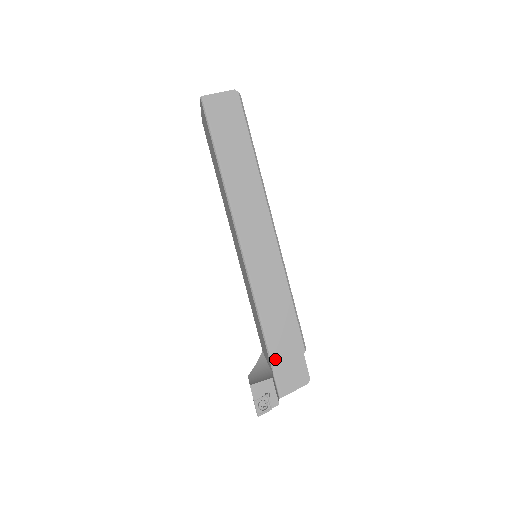
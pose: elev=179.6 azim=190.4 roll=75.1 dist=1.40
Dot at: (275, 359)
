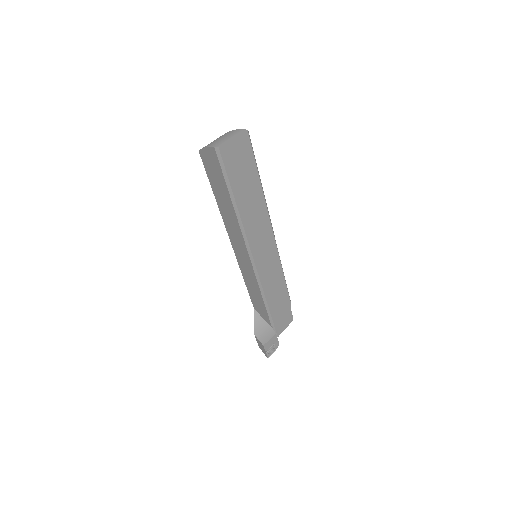
Dot at: (274, 319)
